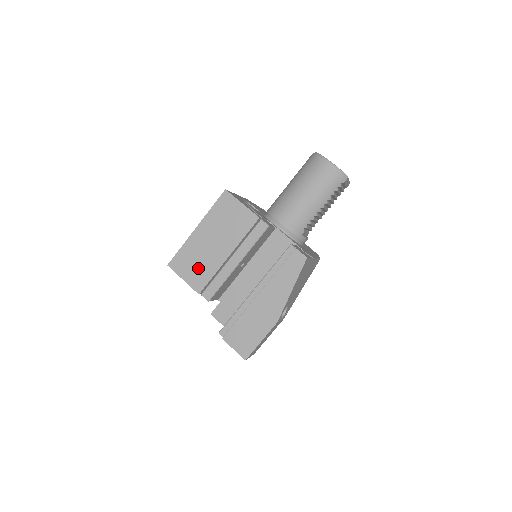
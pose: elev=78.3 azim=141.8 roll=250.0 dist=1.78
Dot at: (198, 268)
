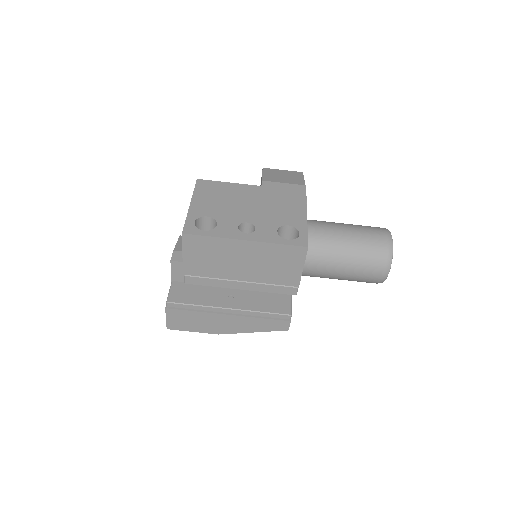
Dot at: (207, 262)
